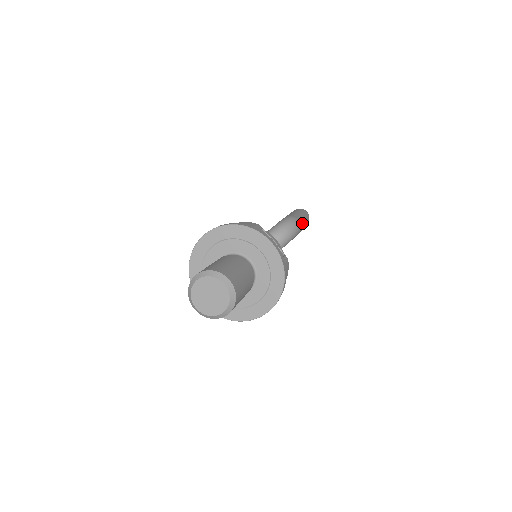
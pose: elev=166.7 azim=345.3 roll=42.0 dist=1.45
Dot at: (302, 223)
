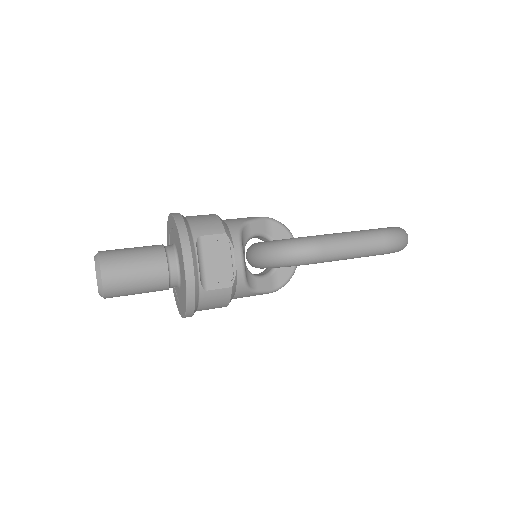
Dot at: (334, 254)
